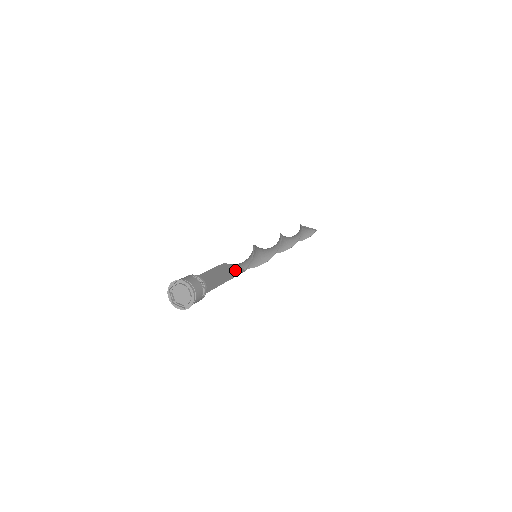
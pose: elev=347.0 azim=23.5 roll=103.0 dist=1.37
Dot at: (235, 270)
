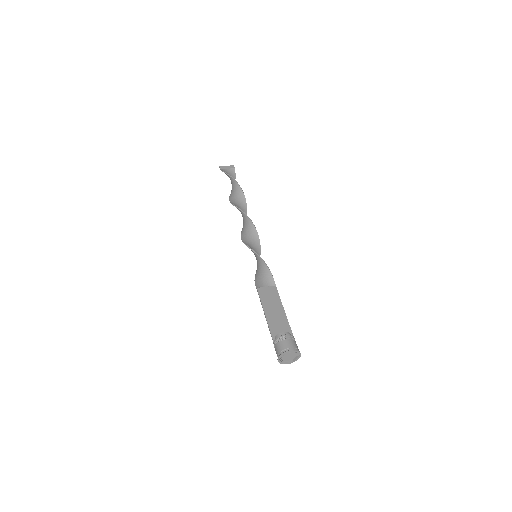
Dot at: (273, 293)
